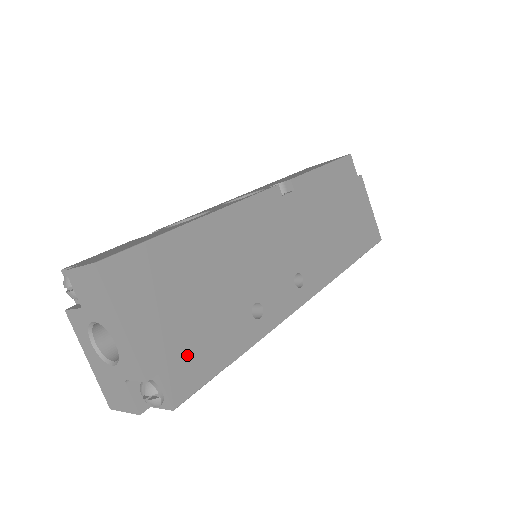
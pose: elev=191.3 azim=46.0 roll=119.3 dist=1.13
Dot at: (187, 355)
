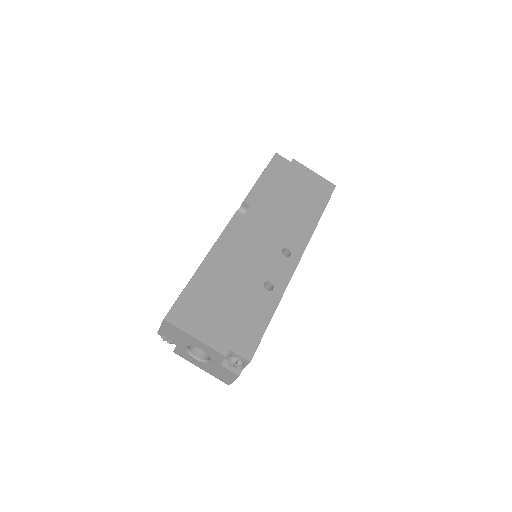
Dot at: (240, 333)
